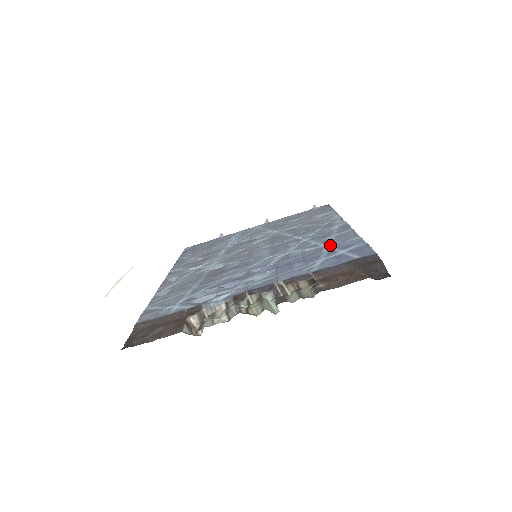
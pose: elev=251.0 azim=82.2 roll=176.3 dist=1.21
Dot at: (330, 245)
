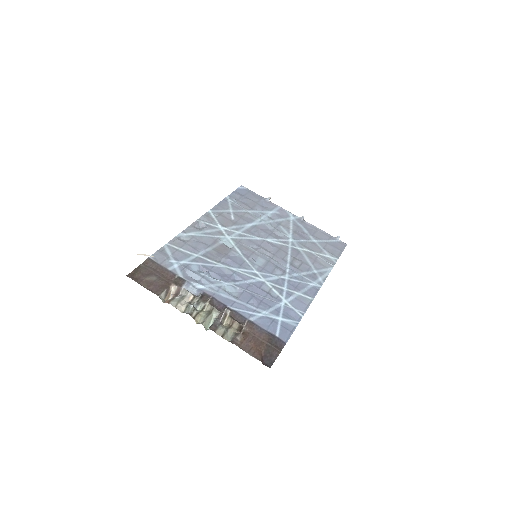
Dot at: (285, 303)
